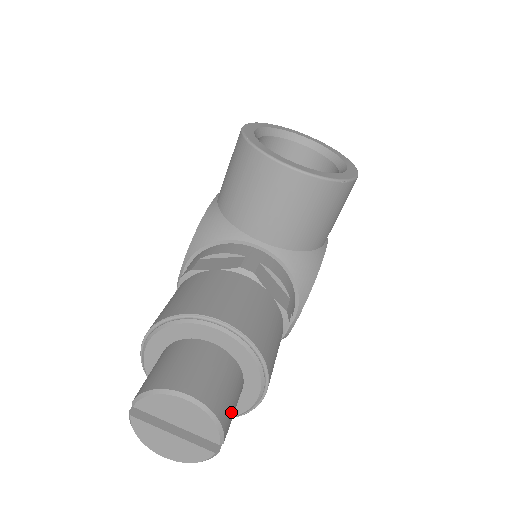
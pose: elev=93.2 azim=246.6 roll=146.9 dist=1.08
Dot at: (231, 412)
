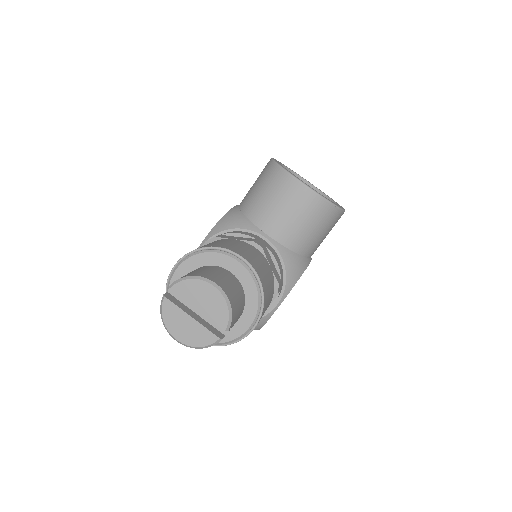
Dot at: (236, 315)
